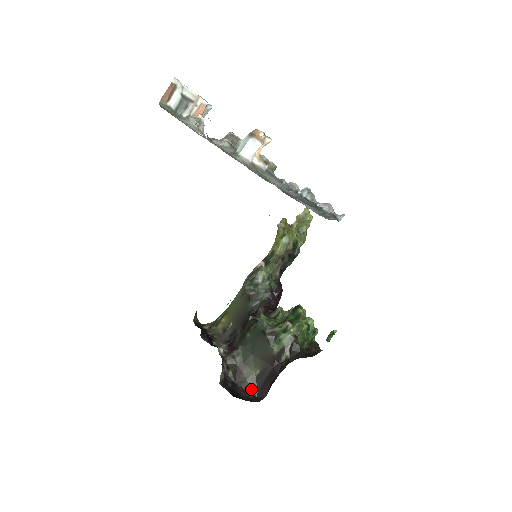
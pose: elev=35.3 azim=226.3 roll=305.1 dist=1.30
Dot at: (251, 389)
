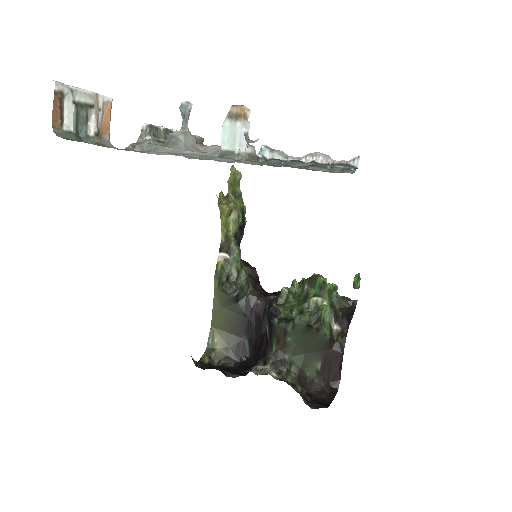
Dot at: (323, 385)
